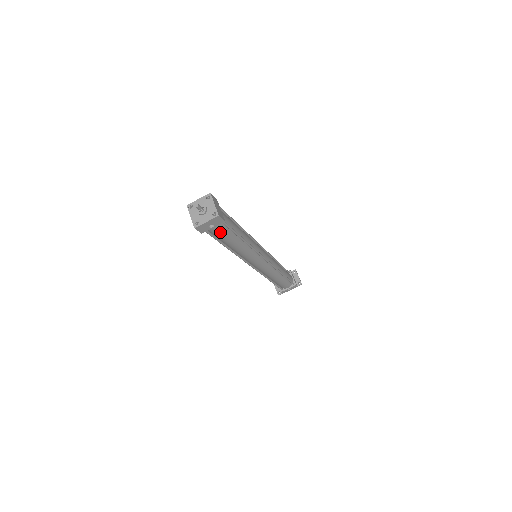
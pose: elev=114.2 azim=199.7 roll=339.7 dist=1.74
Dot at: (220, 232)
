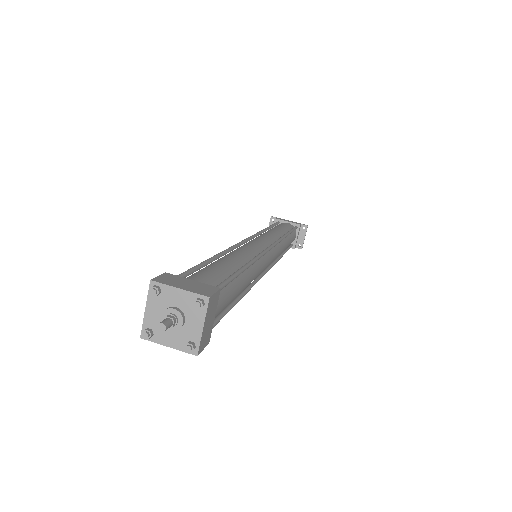
Dot at: occluded
